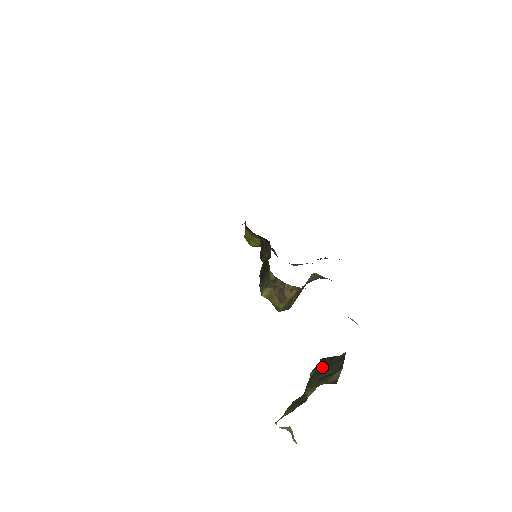
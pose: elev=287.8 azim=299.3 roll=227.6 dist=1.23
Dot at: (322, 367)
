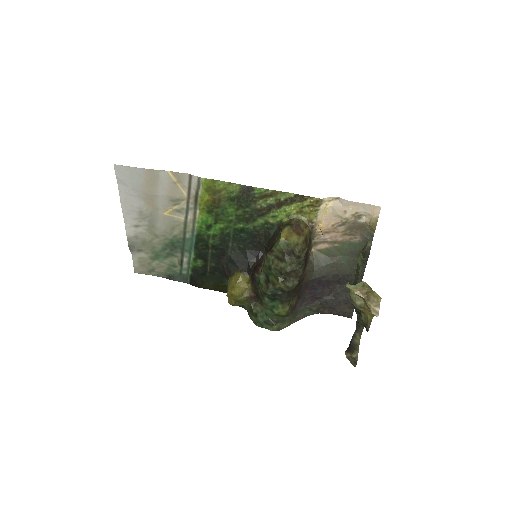
Dot at: occluded
